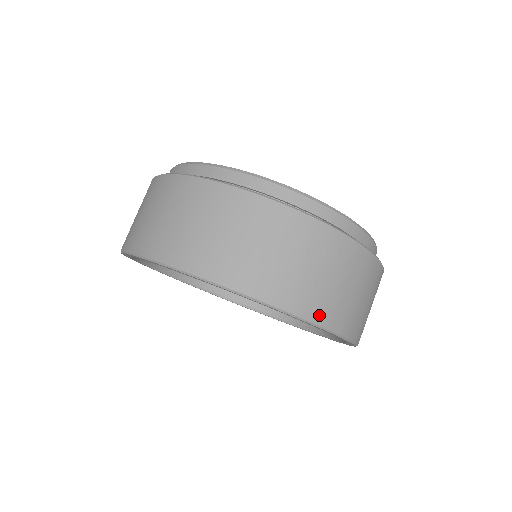
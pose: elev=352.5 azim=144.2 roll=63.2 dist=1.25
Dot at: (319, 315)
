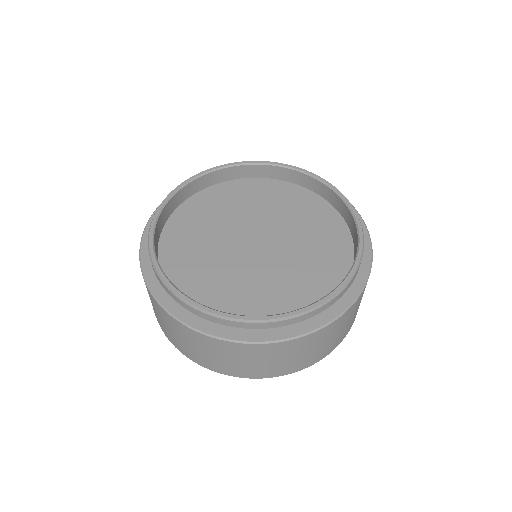
Dot at: occluded
